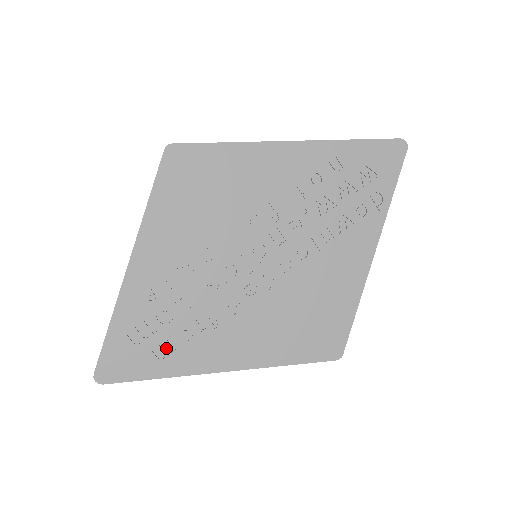
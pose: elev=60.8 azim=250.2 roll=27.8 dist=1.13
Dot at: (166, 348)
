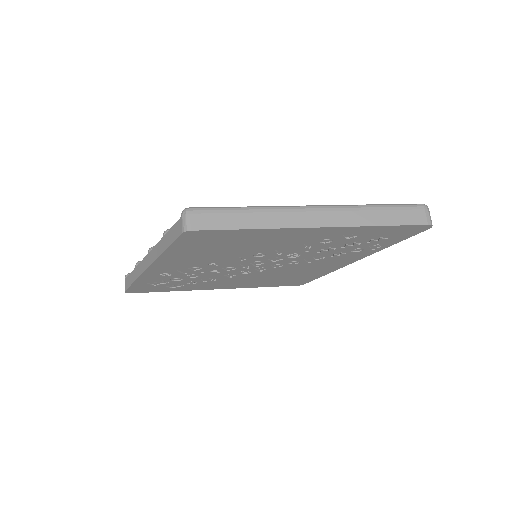
Dot at: (177, 286)
